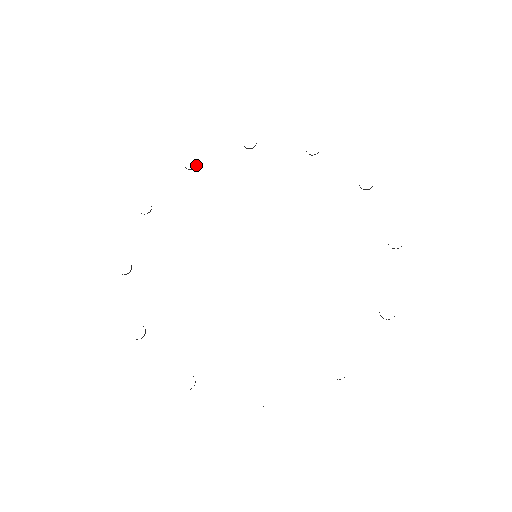
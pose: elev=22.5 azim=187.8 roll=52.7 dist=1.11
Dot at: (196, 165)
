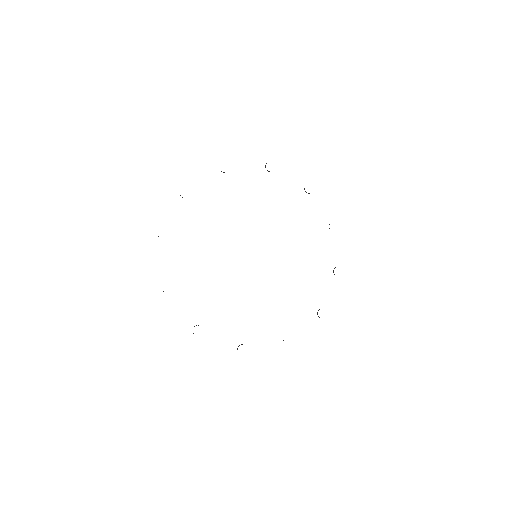
Dot at: occluded
